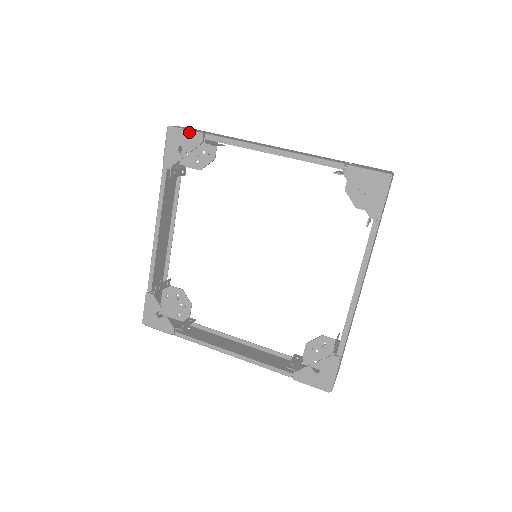
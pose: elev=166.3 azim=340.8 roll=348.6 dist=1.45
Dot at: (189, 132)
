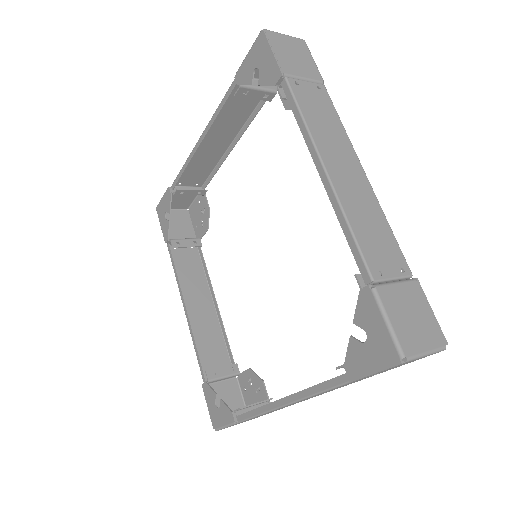
Dot at: (273, 58)
